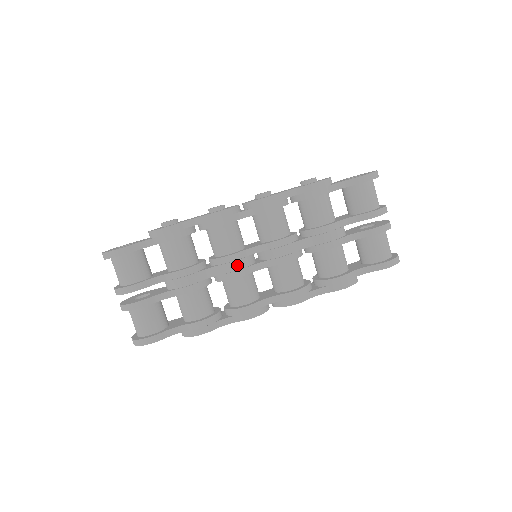
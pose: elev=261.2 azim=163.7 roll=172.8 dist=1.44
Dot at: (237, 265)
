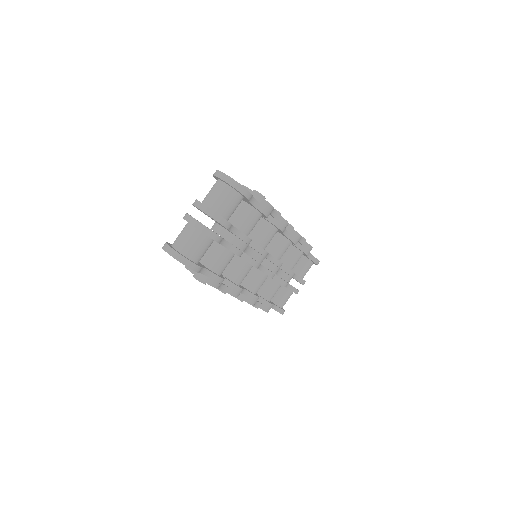
Dot at: (262, 260)
